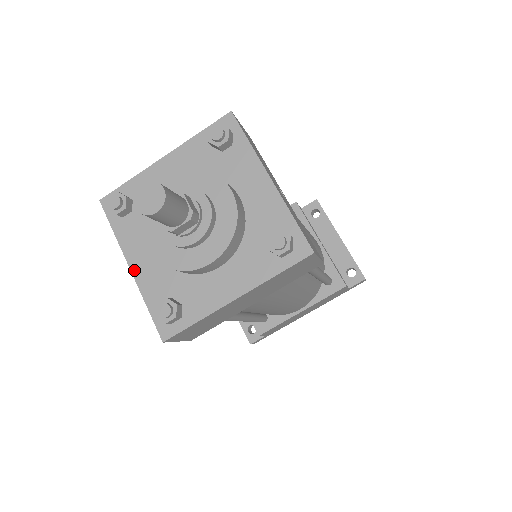
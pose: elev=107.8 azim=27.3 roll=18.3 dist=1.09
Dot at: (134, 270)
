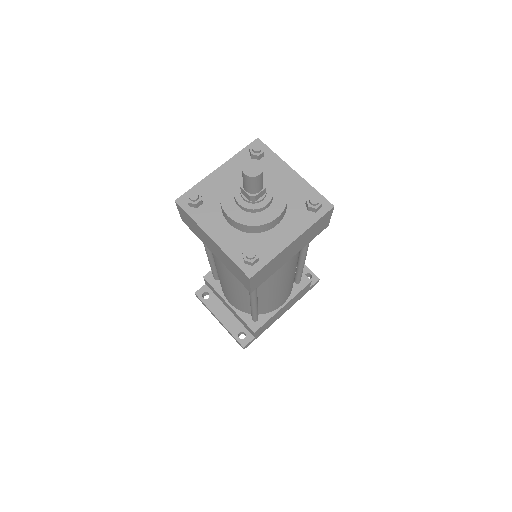
Dot at: (215, 239)
